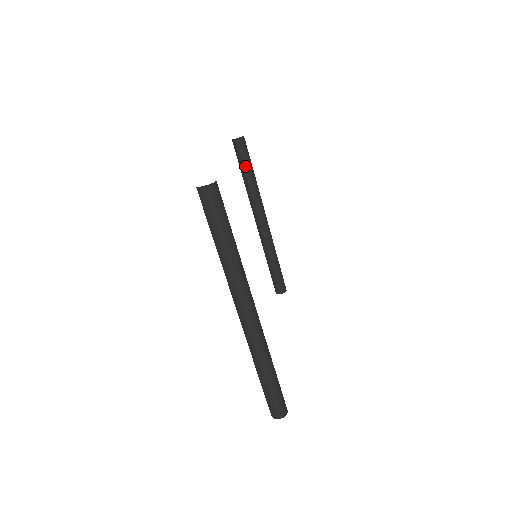
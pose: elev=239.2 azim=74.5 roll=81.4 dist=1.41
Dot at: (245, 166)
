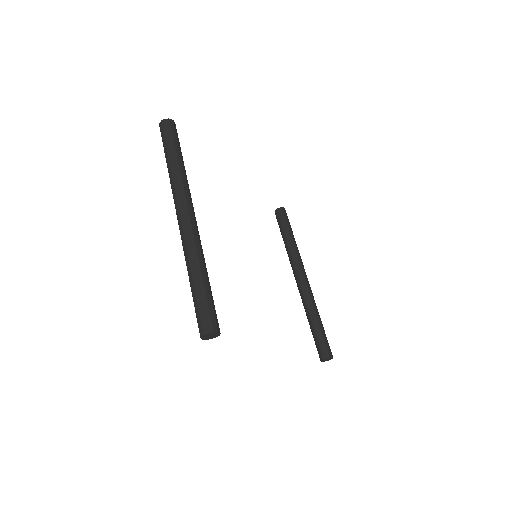
Dot at: (284, 230)
